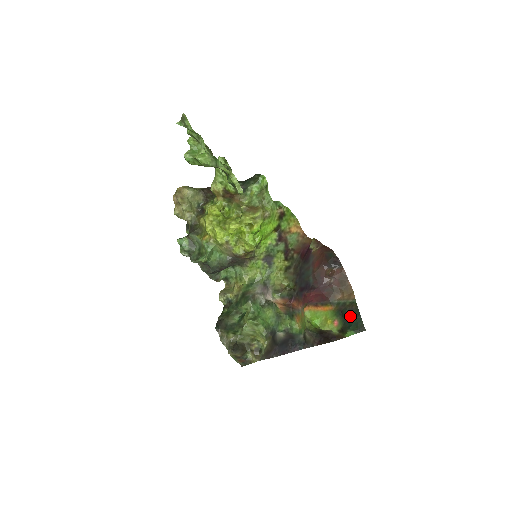
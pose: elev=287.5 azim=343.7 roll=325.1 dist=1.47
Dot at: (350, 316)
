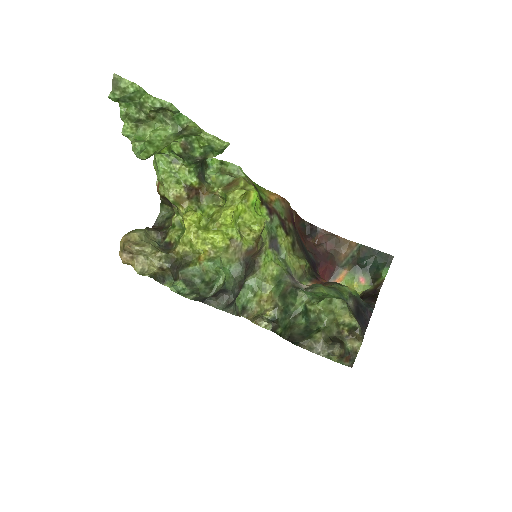
Dot at: (369, 259)
